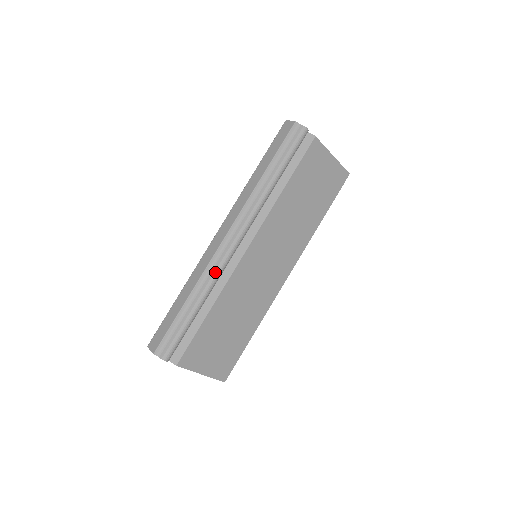
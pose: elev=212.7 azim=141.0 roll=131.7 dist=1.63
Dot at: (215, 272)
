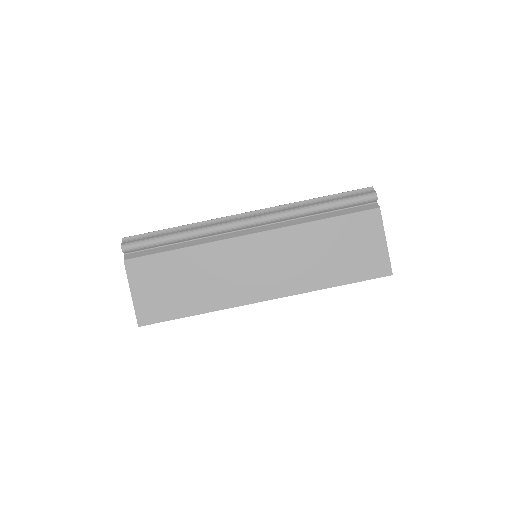
Dot at: (214, 225)
